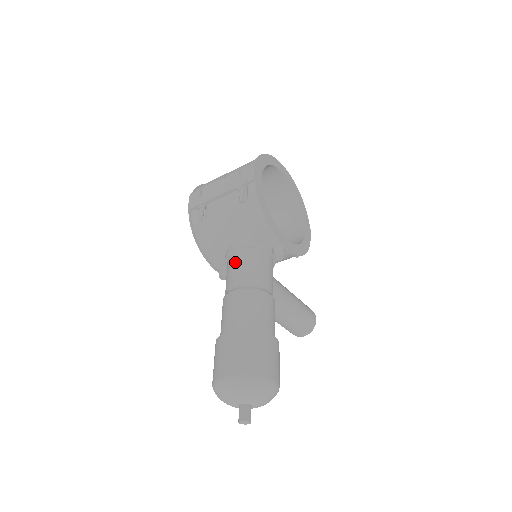
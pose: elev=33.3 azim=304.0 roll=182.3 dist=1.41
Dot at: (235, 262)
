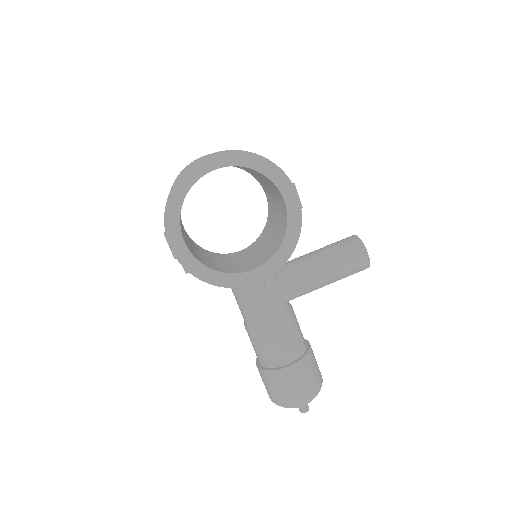
Dot at: occluded
